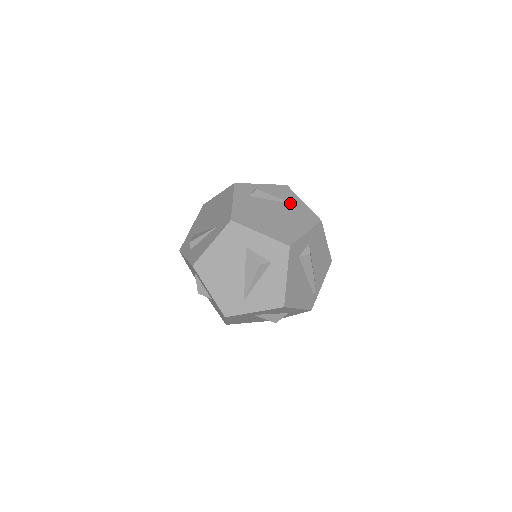
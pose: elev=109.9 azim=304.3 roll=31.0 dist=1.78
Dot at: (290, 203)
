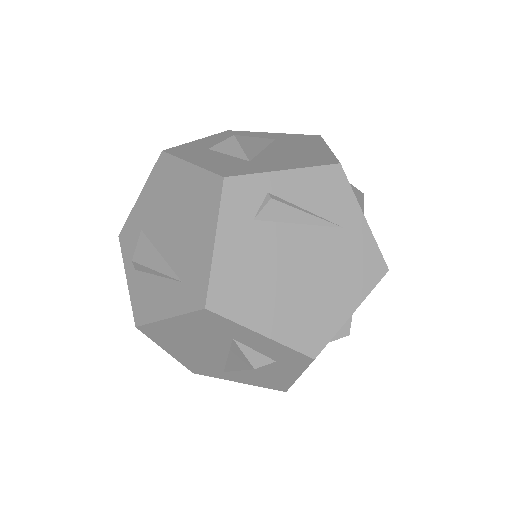
Dot at: (337, 227)
